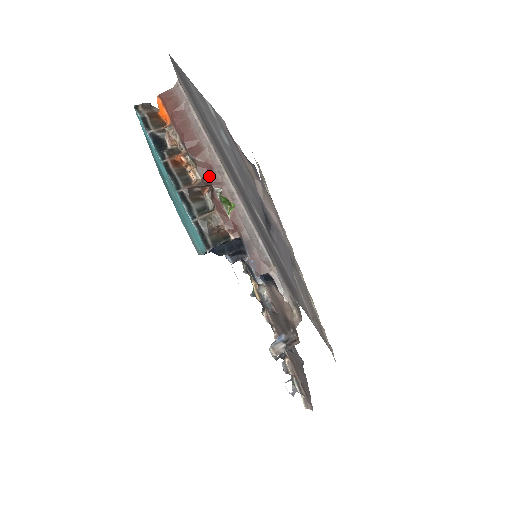
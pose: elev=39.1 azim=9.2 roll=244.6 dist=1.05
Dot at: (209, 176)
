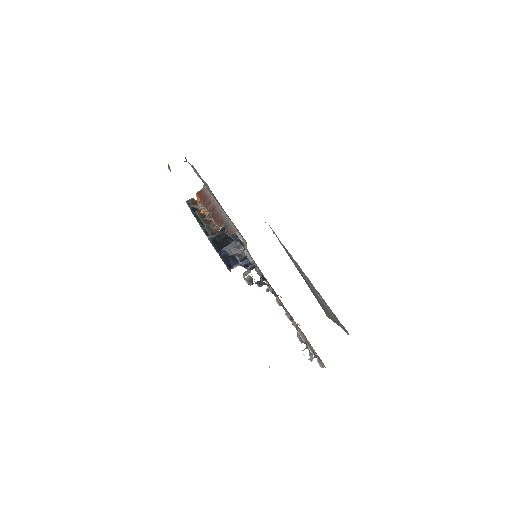
Dot at: (212, 210)
